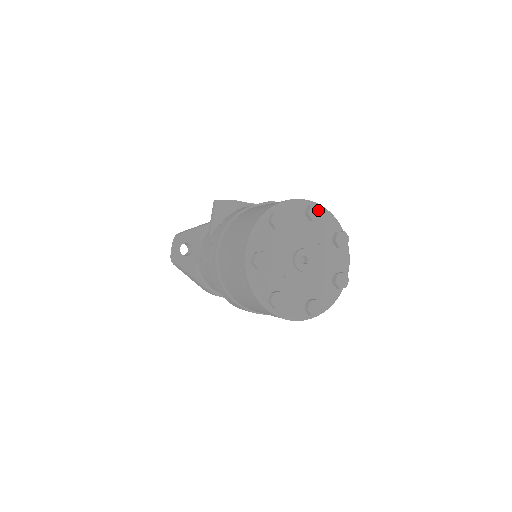
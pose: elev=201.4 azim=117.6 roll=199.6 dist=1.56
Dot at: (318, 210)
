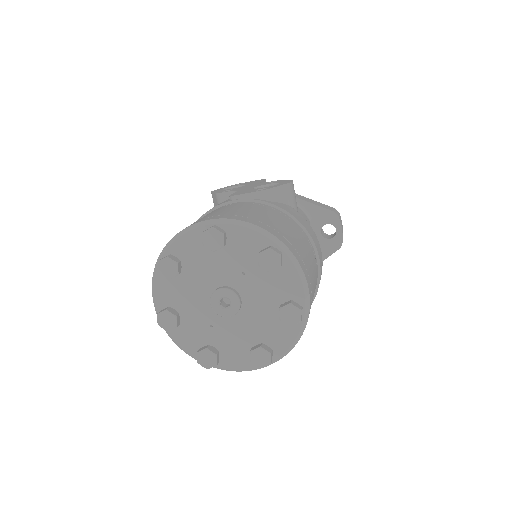
Dot at: (215, 235)
